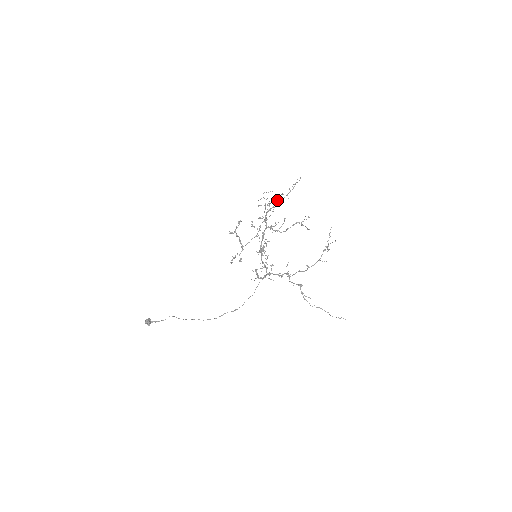
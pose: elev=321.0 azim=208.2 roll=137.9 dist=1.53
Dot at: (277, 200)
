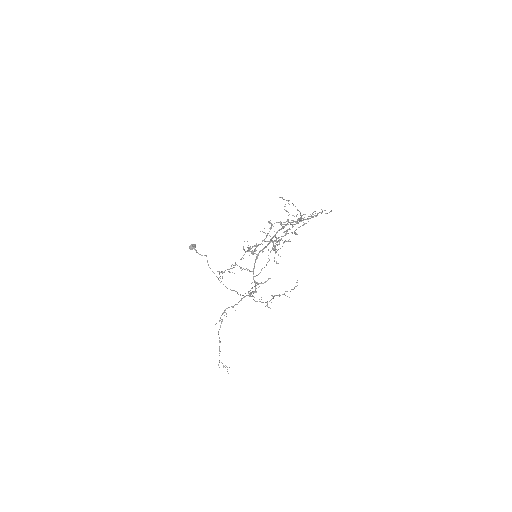
Dot at: occluded
